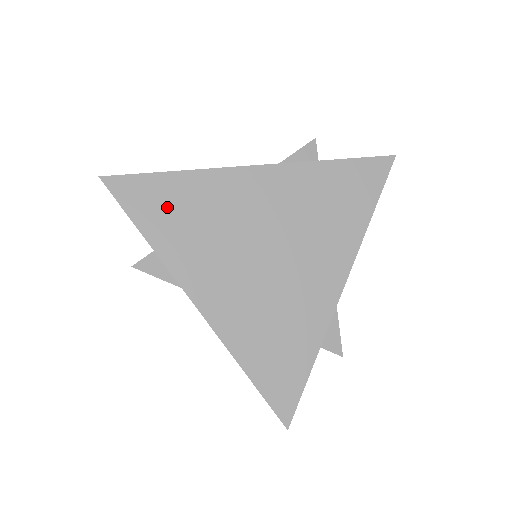
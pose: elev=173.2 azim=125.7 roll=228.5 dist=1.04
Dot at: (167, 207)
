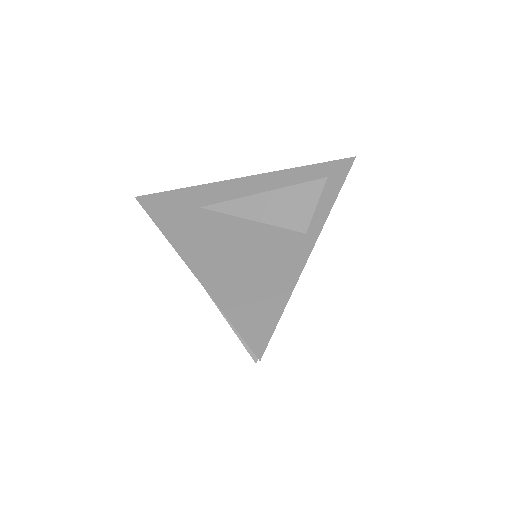
Dot at: occluded
